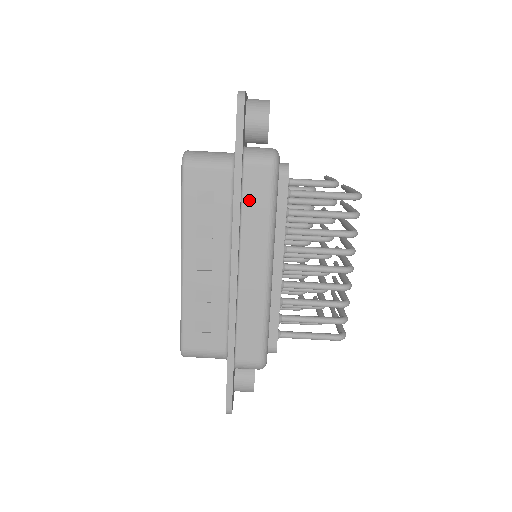
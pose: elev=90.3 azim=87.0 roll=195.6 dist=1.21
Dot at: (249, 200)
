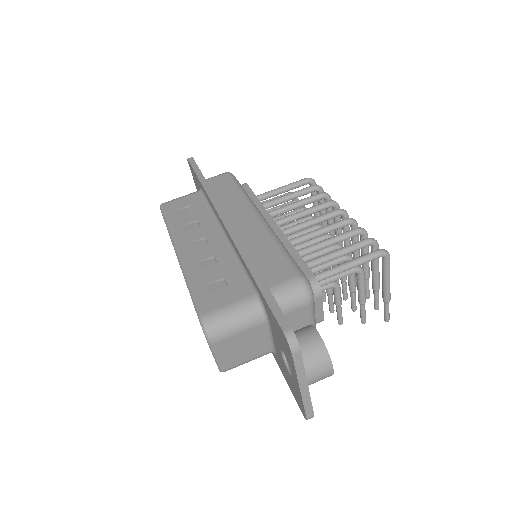
Dot at: (219, 191)
